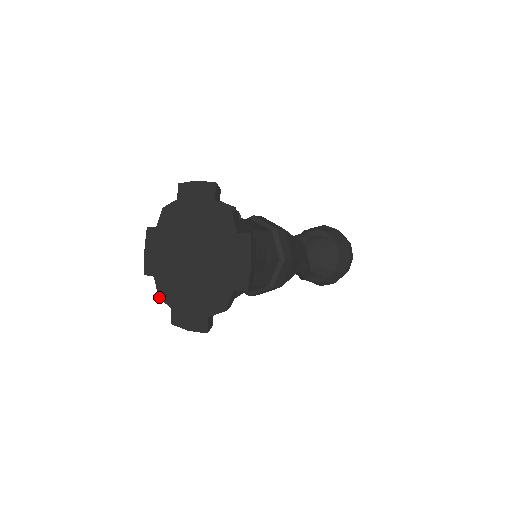
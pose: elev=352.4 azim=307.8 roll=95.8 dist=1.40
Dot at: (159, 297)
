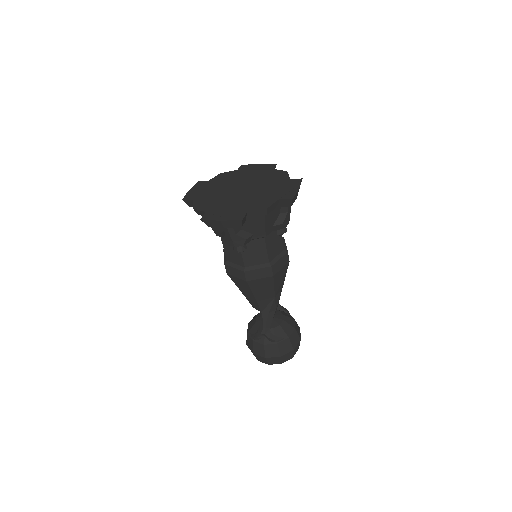
Dot at: (194, 208)
